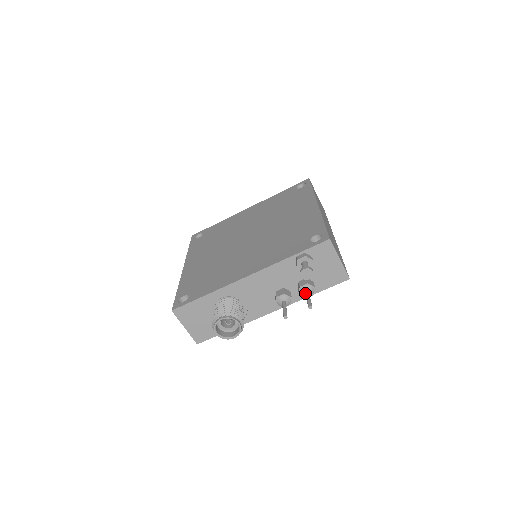
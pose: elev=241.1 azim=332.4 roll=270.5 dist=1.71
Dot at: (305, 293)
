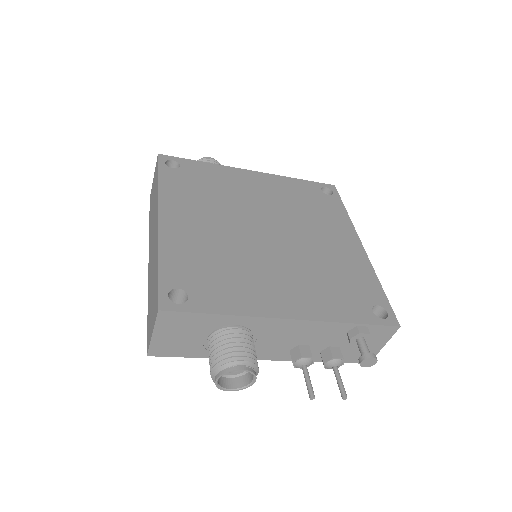
Dot at: (334, 368)
